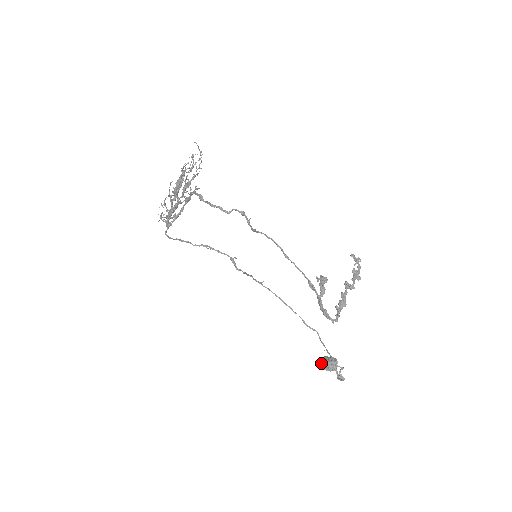
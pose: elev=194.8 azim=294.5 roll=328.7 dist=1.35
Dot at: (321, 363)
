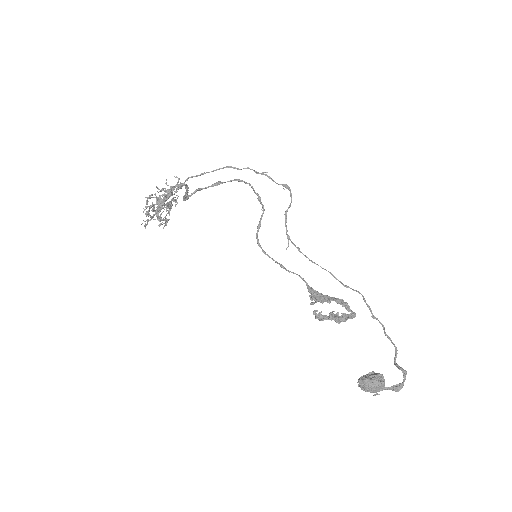
Dot at: (367, 375)
